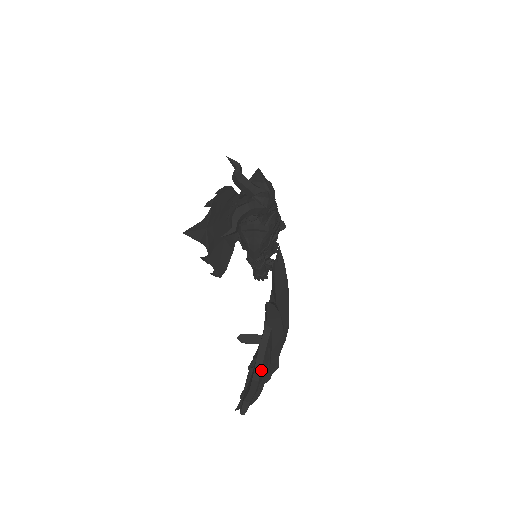
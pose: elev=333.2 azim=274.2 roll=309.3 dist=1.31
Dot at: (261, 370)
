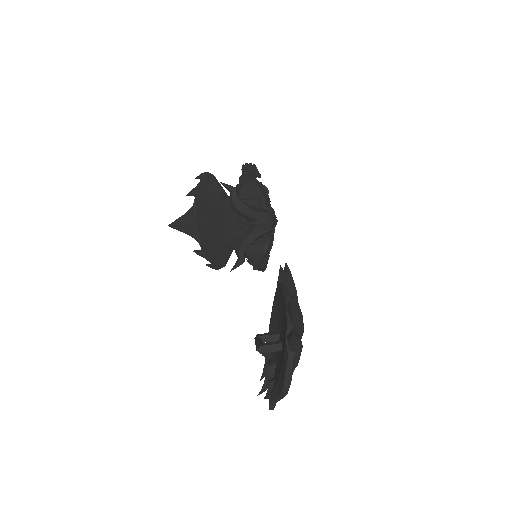
Dot at: (289, 387)
